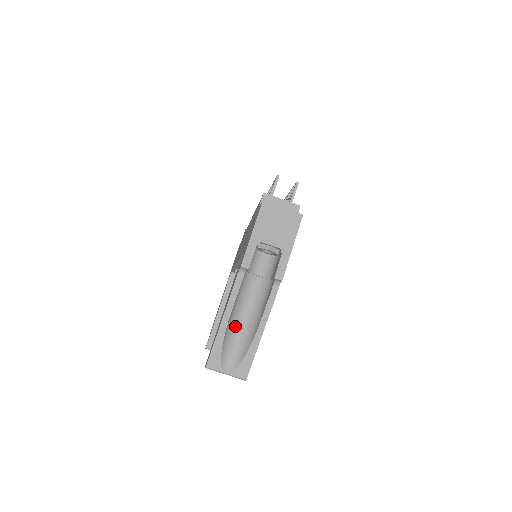
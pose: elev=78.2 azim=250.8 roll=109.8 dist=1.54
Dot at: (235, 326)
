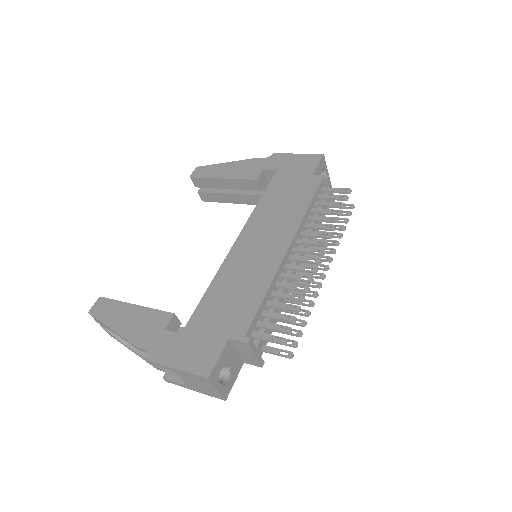
Dot at: occluded
